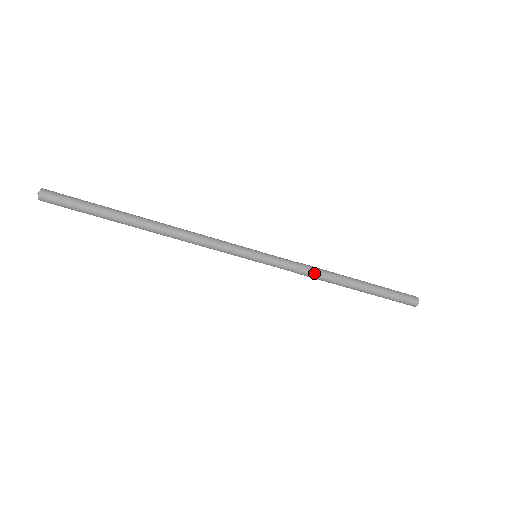
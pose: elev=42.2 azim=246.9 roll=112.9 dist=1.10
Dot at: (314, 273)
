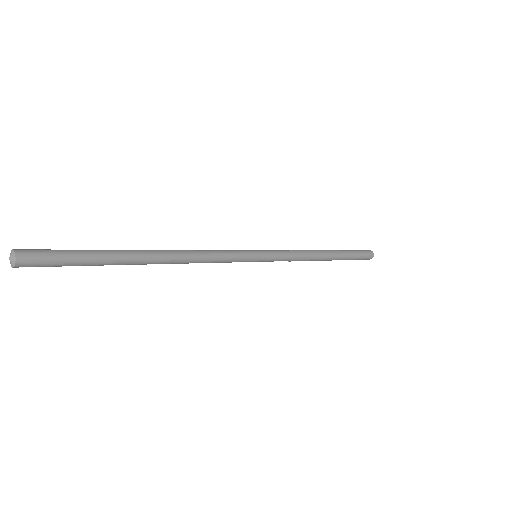
Dot at: (303, 259)
